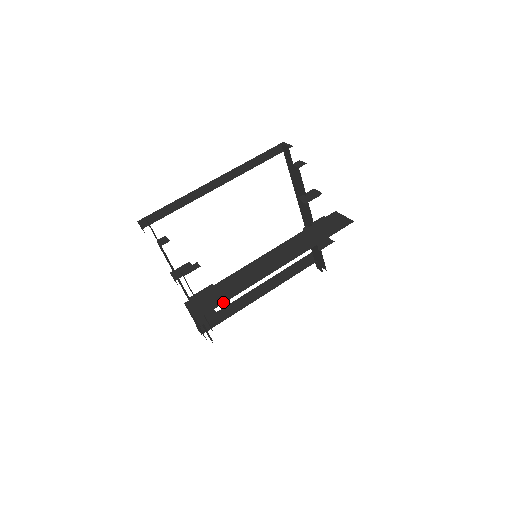
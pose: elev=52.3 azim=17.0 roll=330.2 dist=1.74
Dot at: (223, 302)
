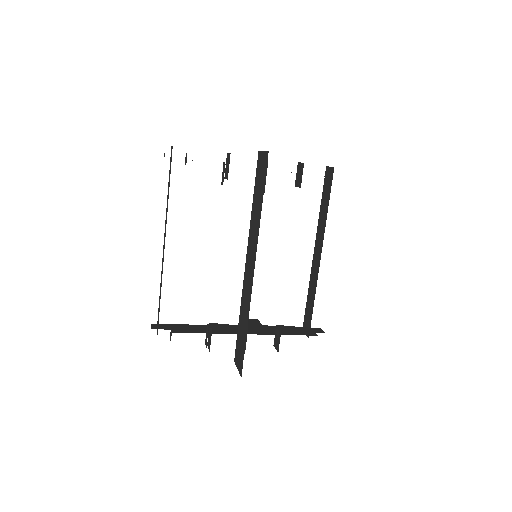
Dot at: (244, 344)
